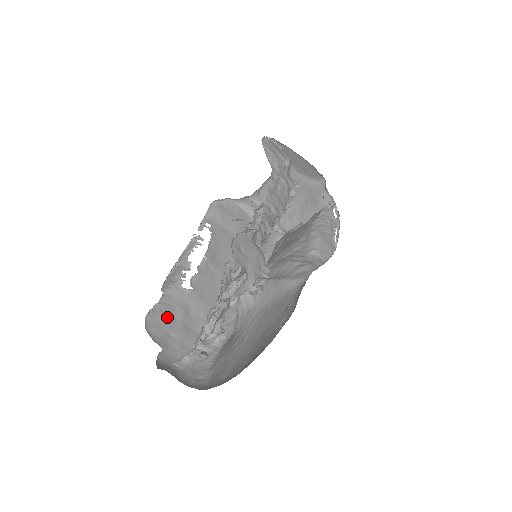
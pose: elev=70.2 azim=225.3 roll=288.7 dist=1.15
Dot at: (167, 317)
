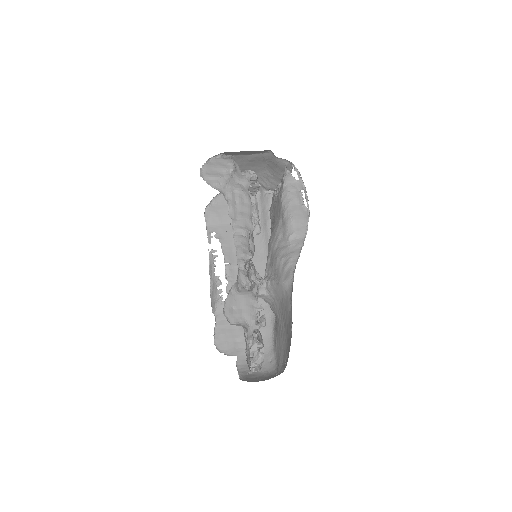
Dot at: (227, 331)
